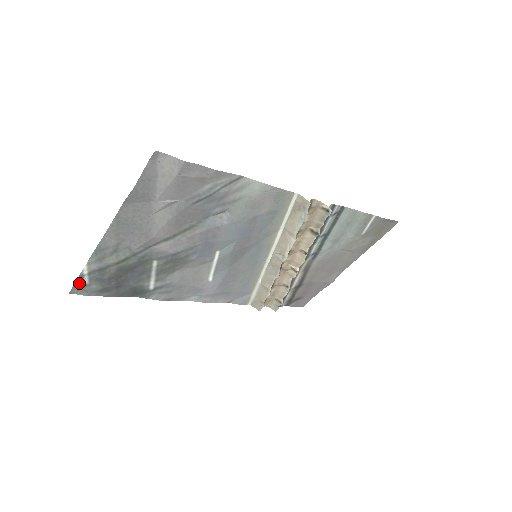
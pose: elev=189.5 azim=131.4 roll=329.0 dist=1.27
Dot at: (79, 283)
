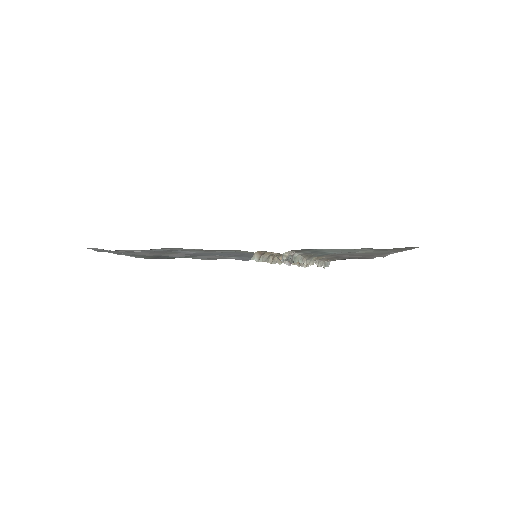
Dot at: (136, 257)
